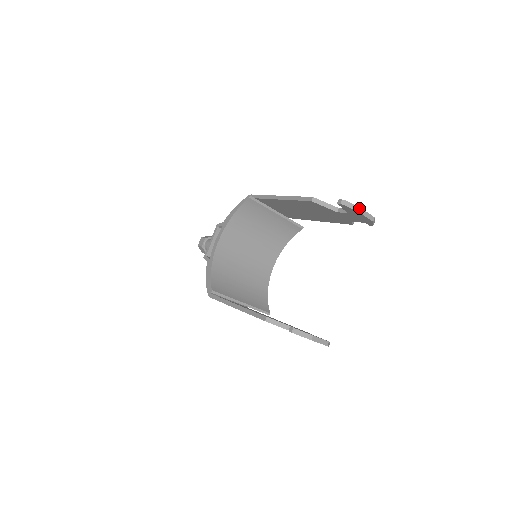
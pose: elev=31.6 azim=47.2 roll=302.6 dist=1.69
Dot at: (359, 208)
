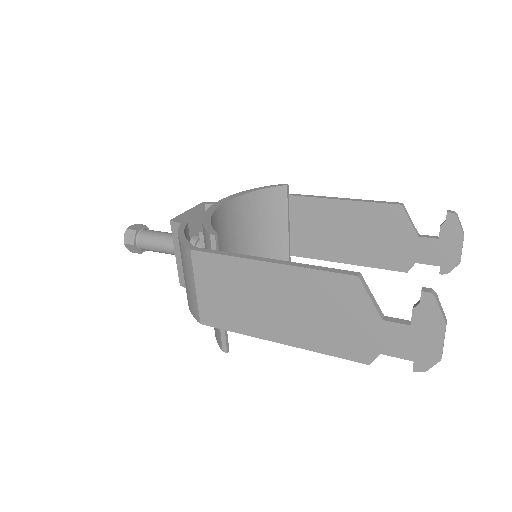
Dot at: occluded
